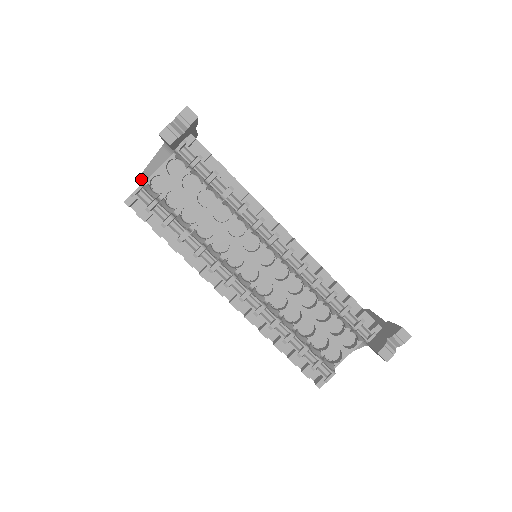
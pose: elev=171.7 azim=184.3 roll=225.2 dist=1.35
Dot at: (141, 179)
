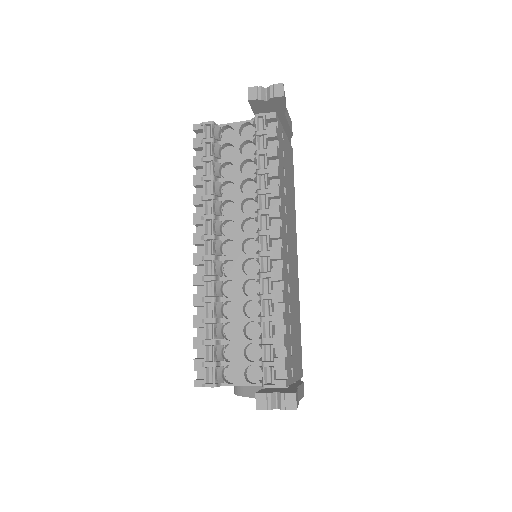
Dot at: occluded
